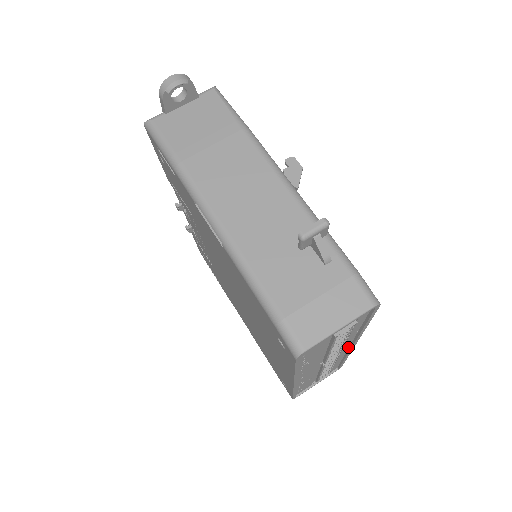
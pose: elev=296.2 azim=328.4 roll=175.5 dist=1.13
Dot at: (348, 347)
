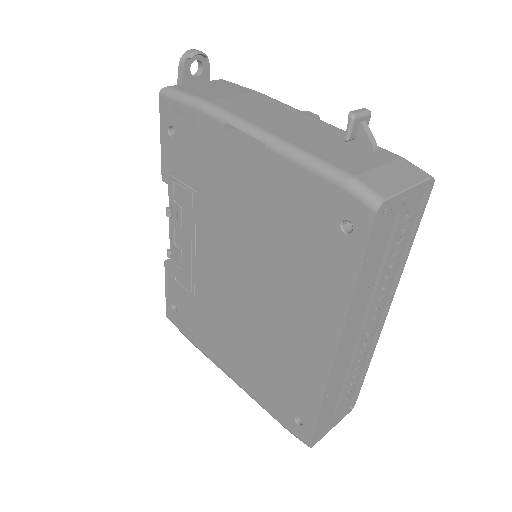
Dot at: (378, 323)
